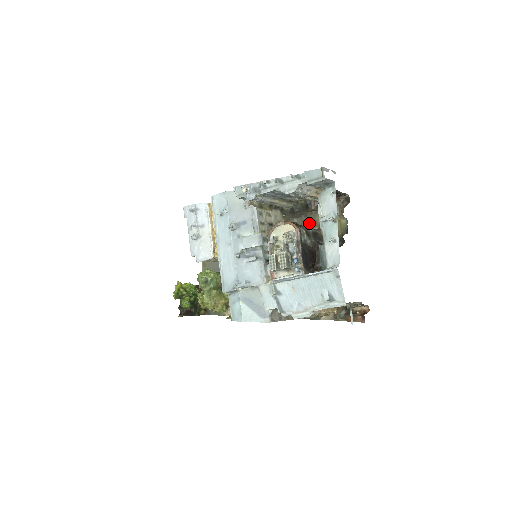
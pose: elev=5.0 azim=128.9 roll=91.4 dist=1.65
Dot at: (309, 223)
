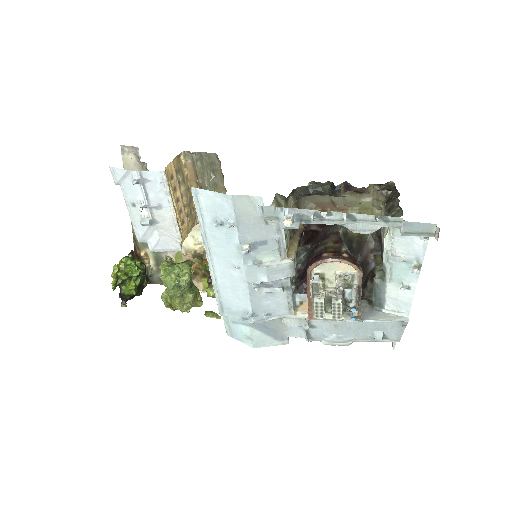
Dot at: (324, 204)
